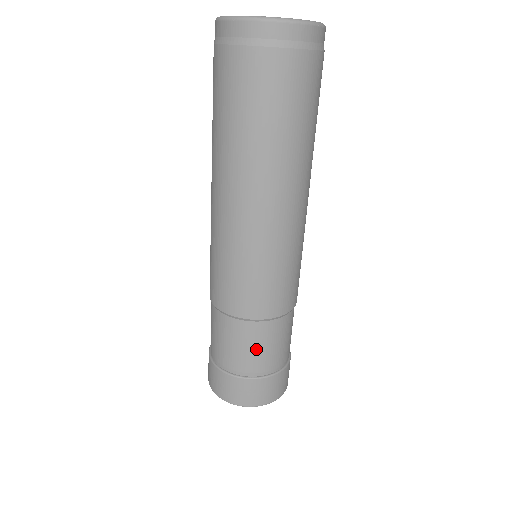
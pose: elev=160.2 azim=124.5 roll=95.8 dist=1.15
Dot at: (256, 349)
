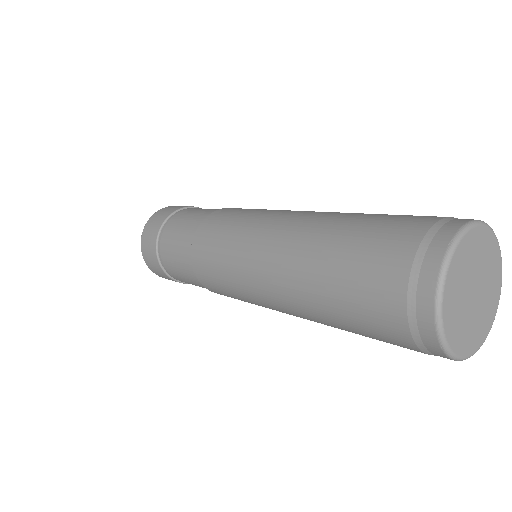
Dot at: occluded
